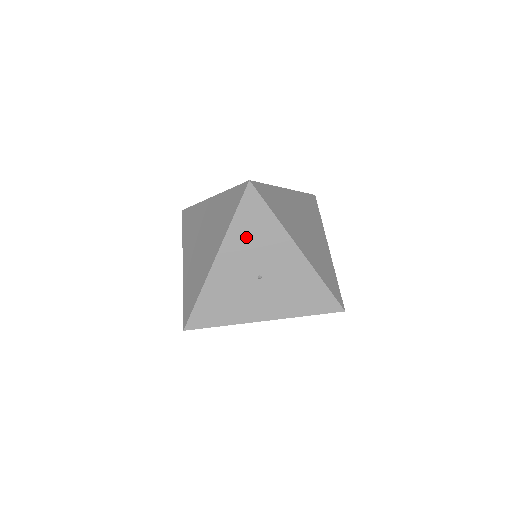
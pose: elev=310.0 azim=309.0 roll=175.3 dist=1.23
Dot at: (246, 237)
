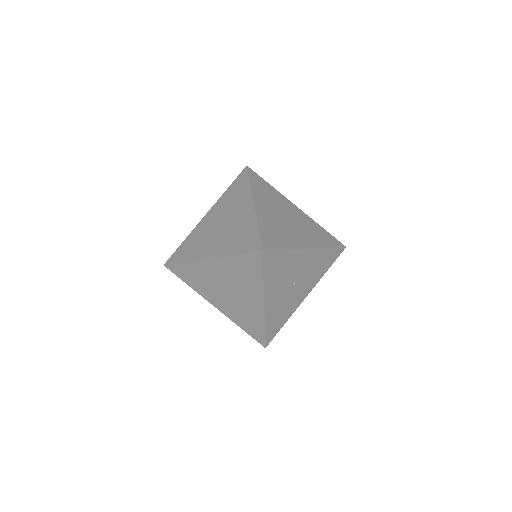
Dot at: (276, 277)
